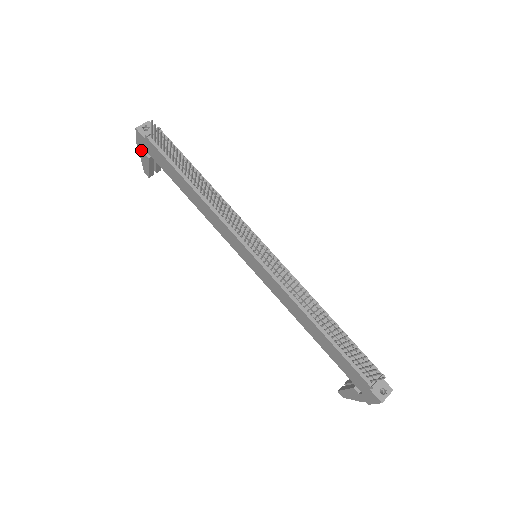
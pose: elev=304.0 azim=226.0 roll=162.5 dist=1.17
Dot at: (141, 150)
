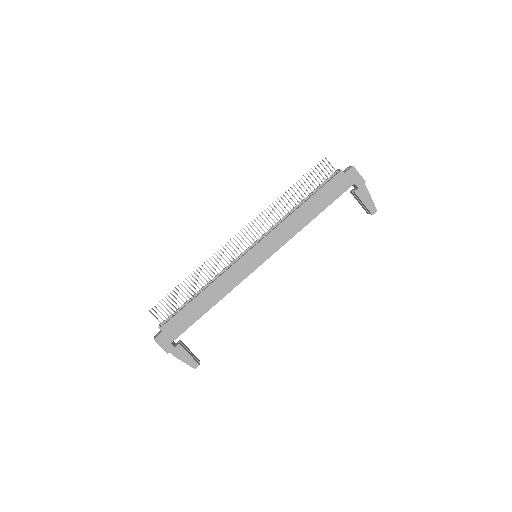
Dot at: (173, 351)
